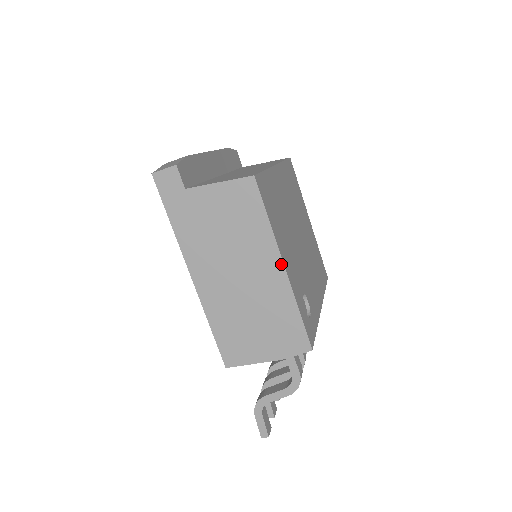
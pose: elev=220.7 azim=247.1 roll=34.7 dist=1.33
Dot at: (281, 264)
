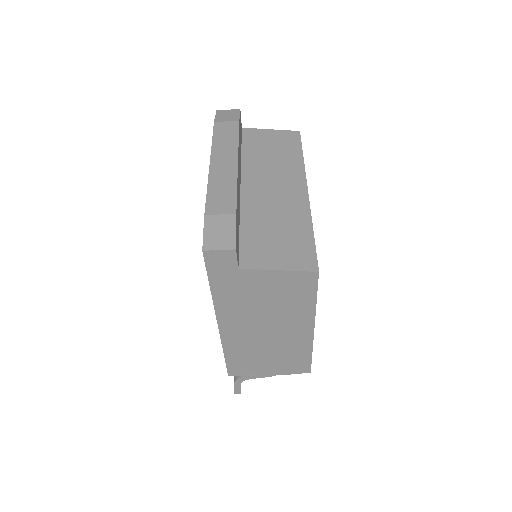
Dot at: (312, 328)
